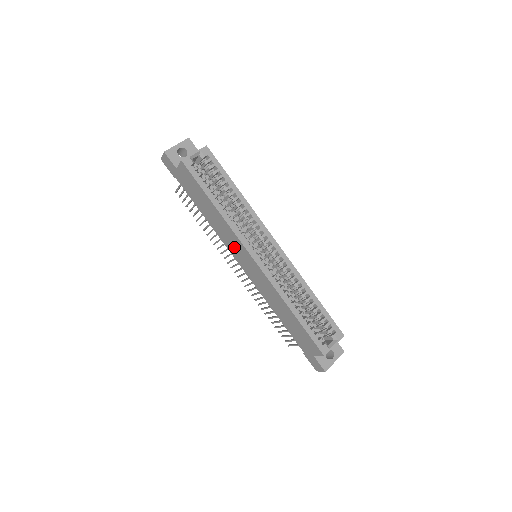
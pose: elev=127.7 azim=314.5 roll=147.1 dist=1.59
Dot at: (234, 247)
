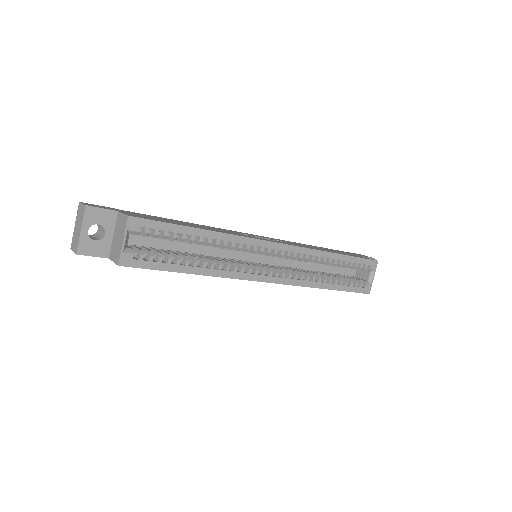
Dot at: occluded
